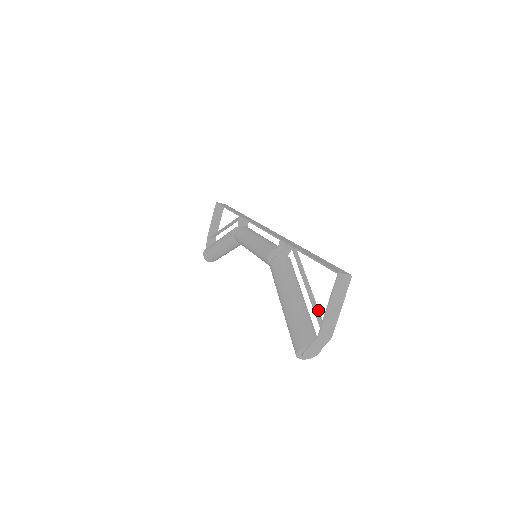
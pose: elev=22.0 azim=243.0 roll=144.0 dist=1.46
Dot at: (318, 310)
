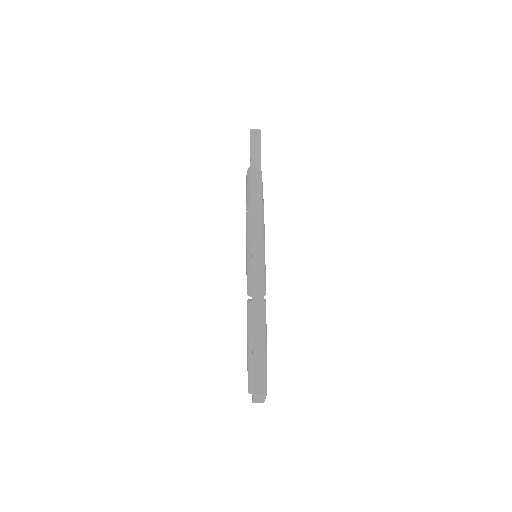
Dot at: occluded
